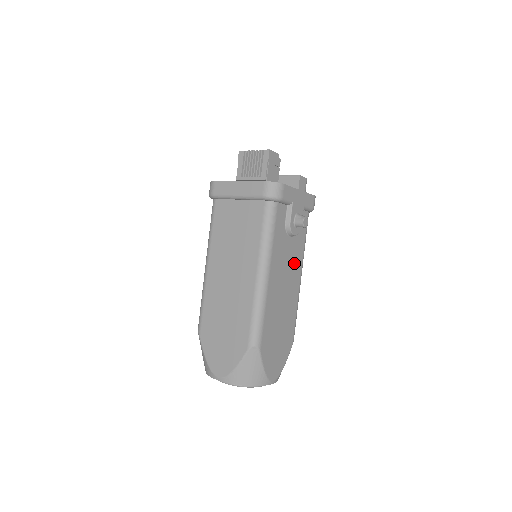
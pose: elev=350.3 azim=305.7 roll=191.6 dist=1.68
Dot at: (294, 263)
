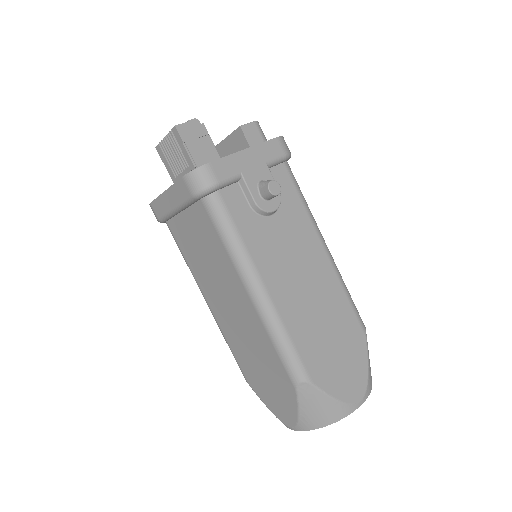
Dot at: (301, 241)
